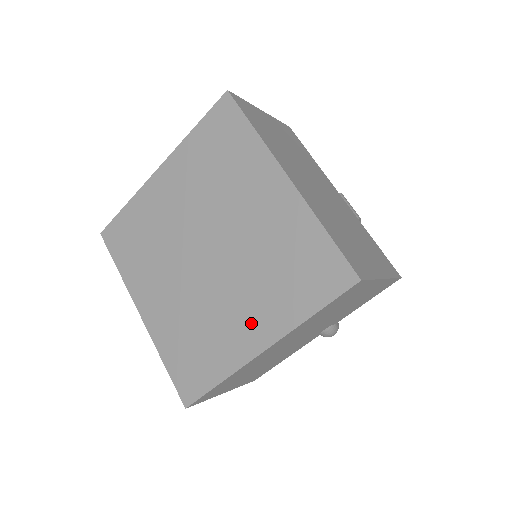
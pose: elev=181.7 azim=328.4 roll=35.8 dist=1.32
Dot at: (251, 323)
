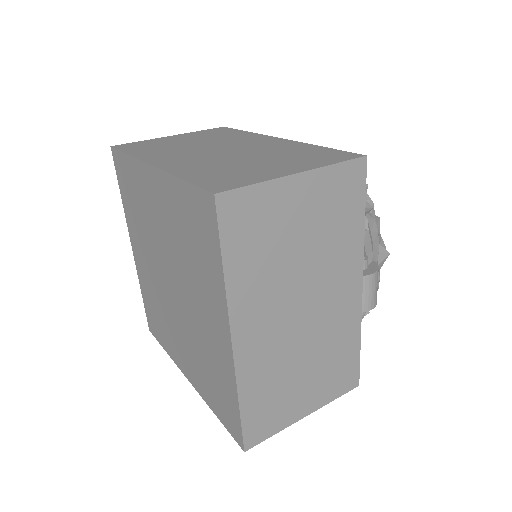
Dot at: (185, 360)
